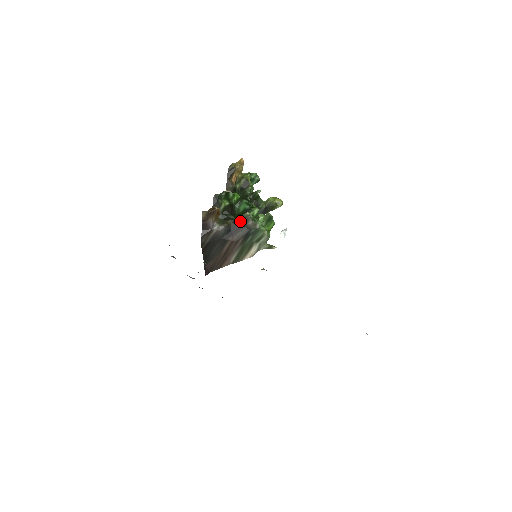
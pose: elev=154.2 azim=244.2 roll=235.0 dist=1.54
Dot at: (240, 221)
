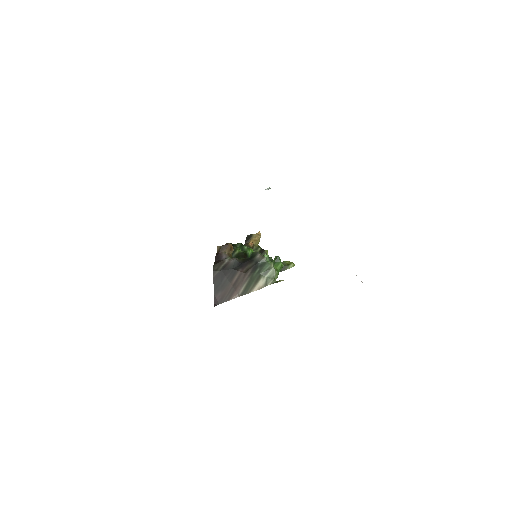
Dot at: (250, 257)
